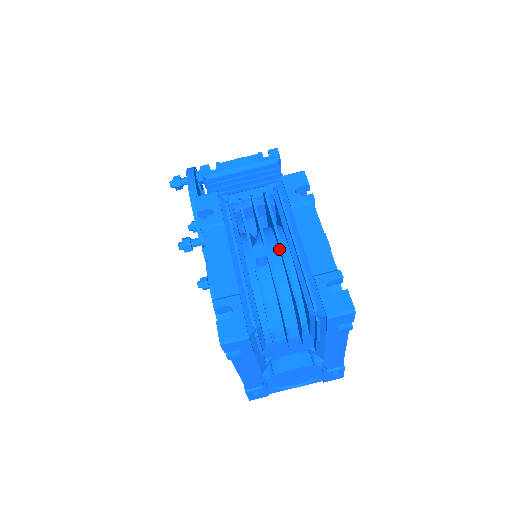
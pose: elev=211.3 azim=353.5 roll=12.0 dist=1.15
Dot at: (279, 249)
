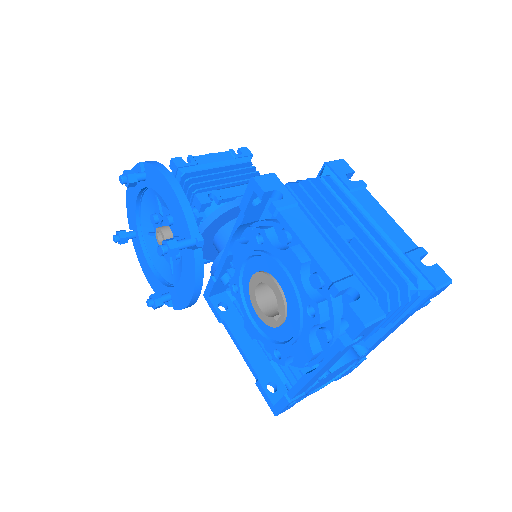
Dot at: occluded
